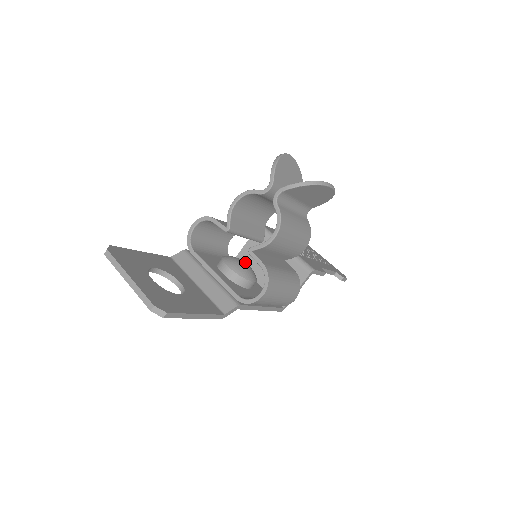
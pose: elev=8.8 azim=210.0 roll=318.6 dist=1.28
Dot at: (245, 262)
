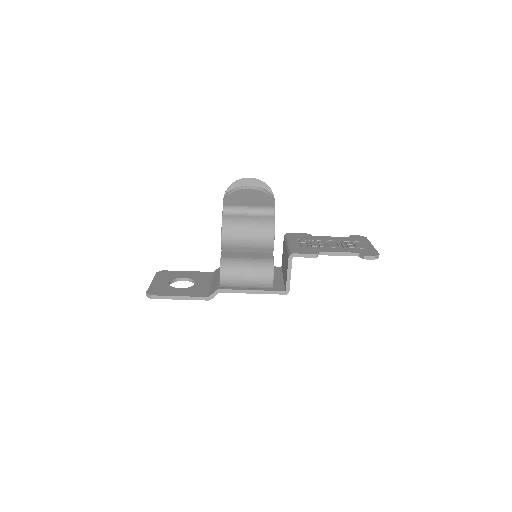
Dot at: occluded
